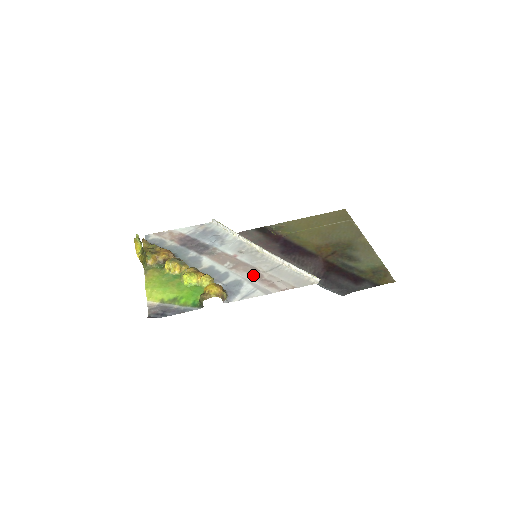
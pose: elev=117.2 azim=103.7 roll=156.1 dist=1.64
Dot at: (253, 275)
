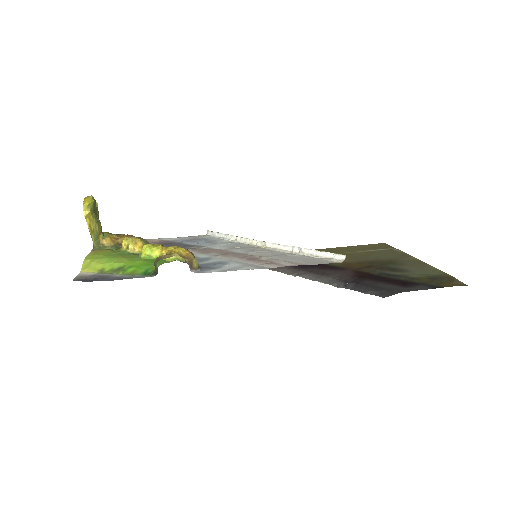
Dot at: (245, 258)
